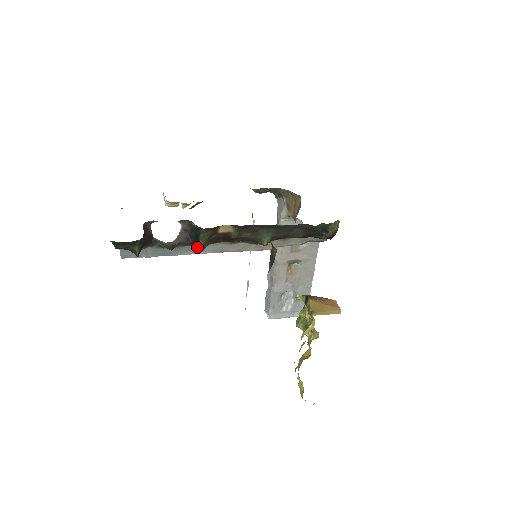
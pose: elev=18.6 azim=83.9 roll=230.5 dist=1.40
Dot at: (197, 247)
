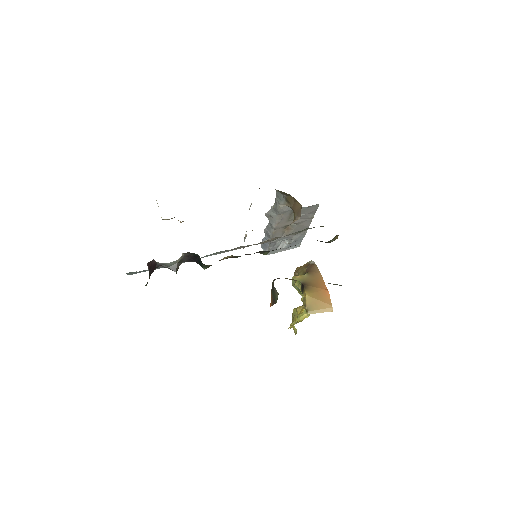
Dot at: occluded
